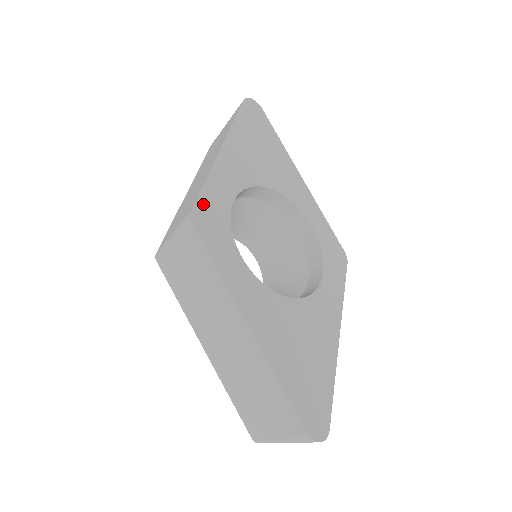
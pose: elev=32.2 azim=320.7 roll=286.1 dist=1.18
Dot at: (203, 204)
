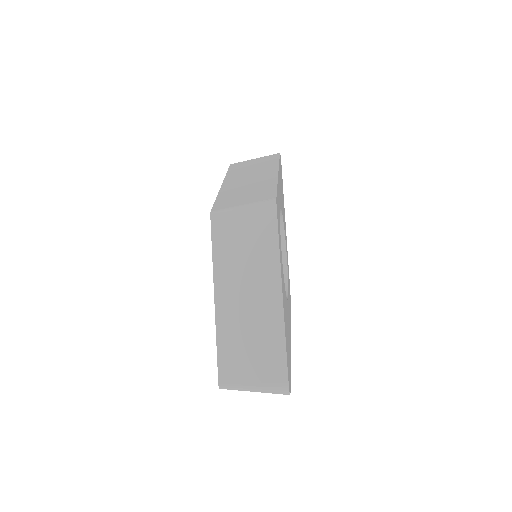
Dot at: (277, 199)
